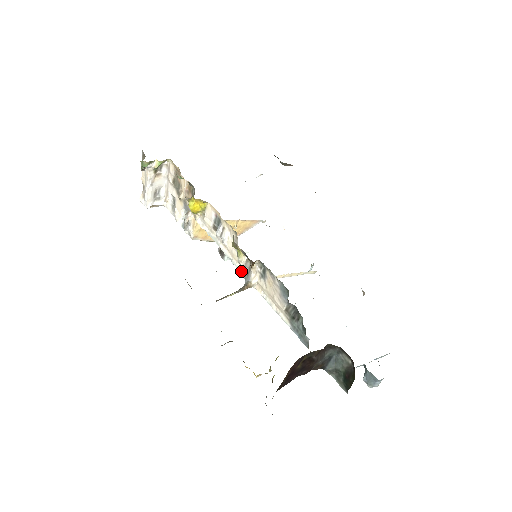
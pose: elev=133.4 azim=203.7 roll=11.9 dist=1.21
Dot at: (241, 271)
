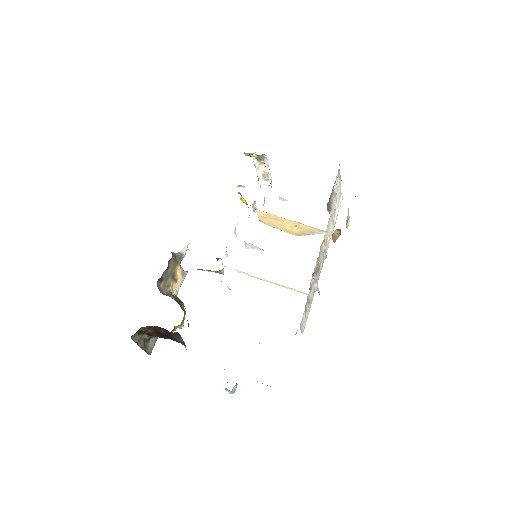
Dot at: occluded
